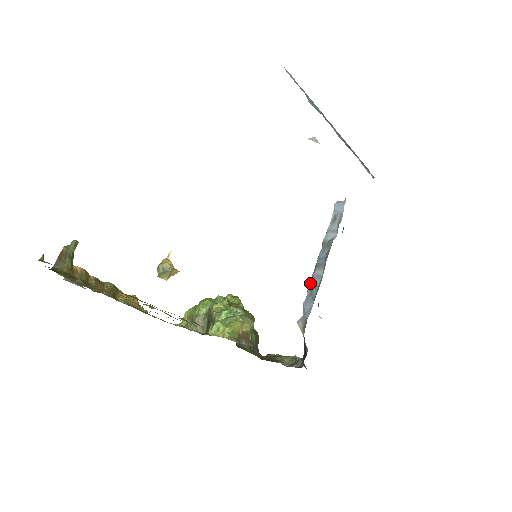
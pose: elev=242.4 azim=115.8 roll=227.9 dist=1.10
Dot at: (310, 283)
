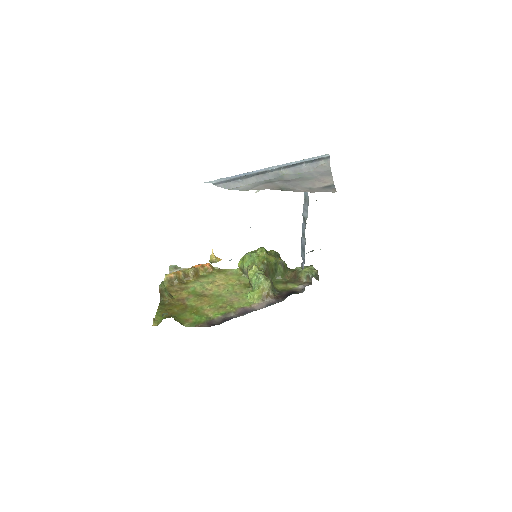
Dot at: (301, 244)
